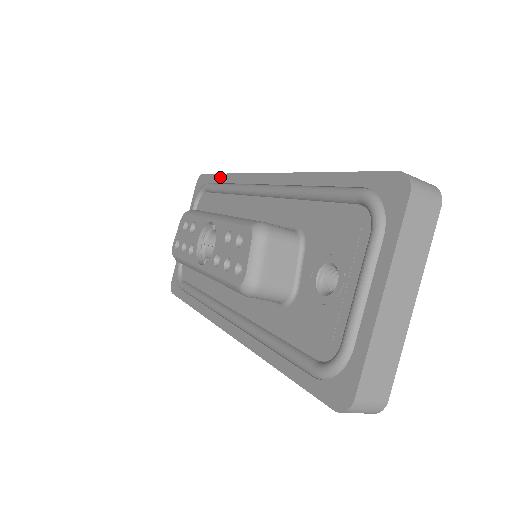
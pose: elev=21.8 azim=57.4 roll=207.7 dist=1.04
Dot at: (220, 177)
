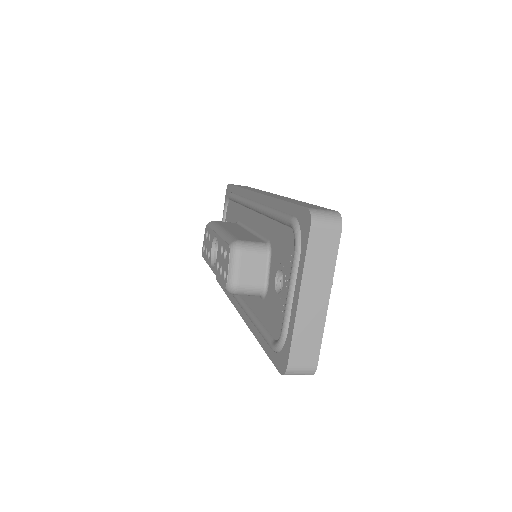
Dot at: (236, 189)
